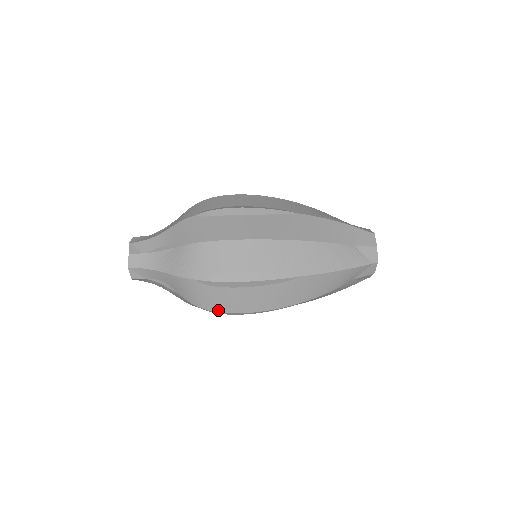
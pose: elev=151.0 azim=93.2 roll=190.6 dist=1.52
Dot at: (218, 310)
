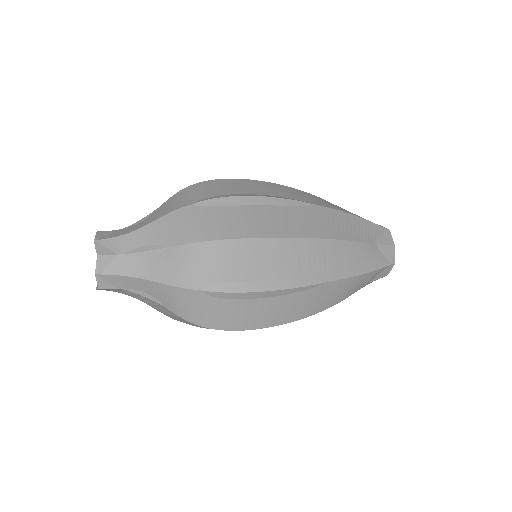
Dot at: (222, 327)
